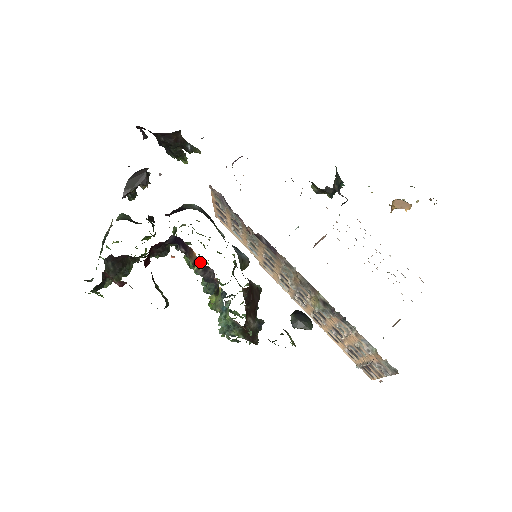
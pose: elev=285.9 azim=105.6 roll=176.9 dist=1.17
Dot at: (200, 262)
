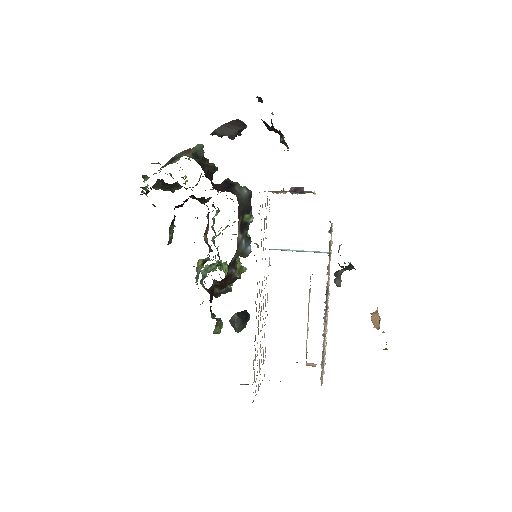
Dot at: (207, 238)
